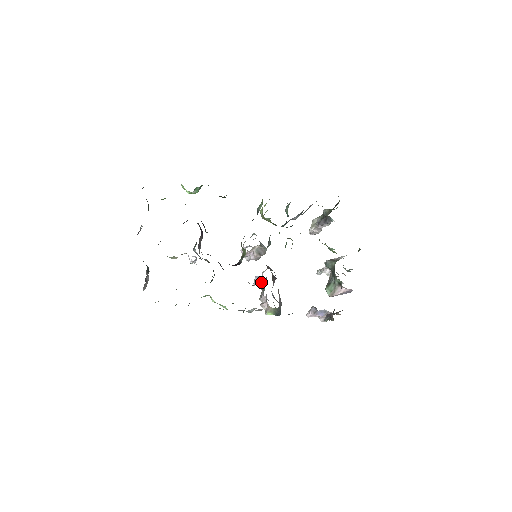
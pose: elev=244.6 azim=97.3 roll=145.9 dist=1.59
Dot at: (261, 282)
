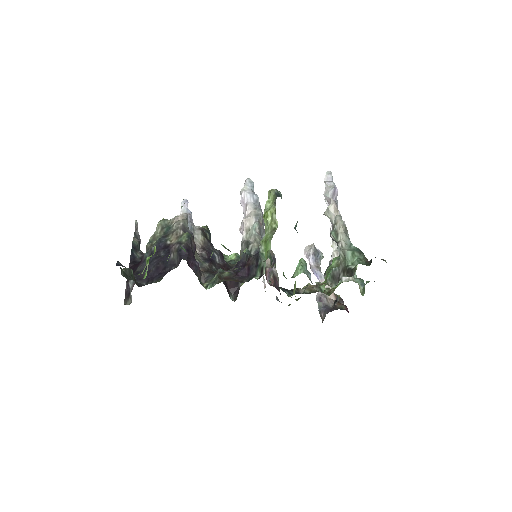
Dot at: occluded
